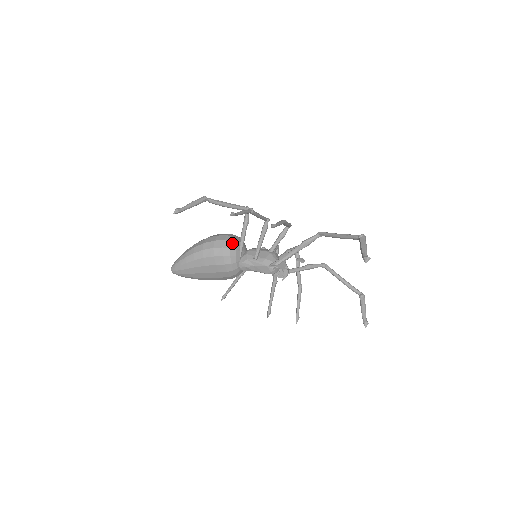
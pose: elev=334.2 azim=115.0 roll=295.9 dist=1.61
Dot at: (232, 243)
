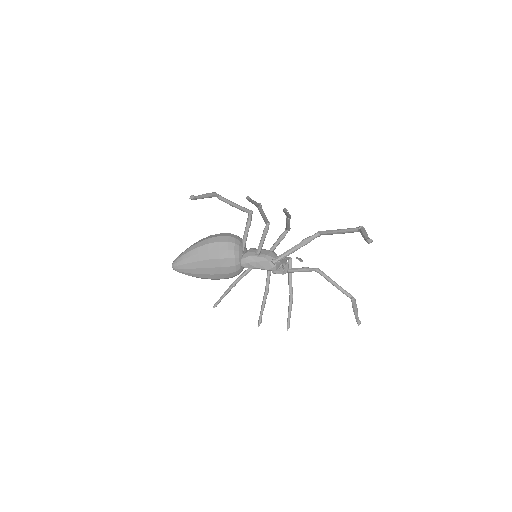
Dot at: (236, 239)
